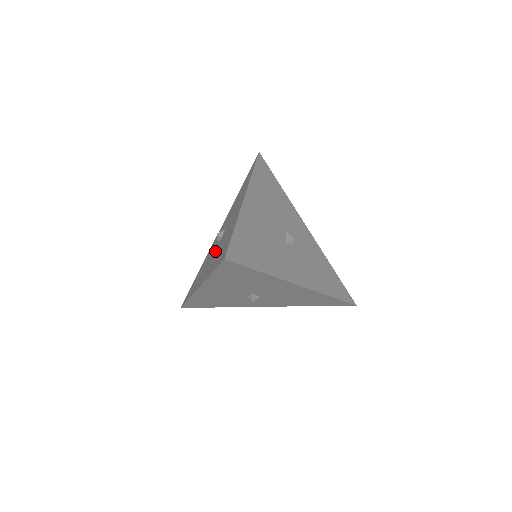
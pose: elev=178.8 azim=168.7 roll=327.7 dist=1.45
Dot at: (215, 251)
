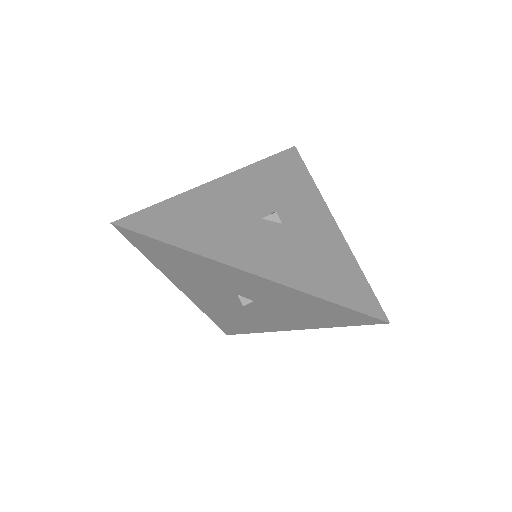
Dot at: (265, 310)
